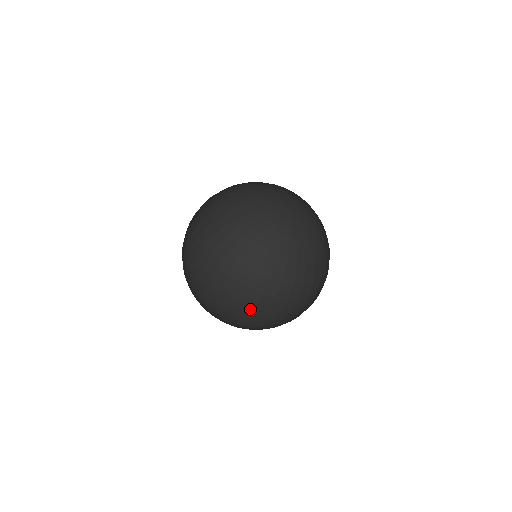
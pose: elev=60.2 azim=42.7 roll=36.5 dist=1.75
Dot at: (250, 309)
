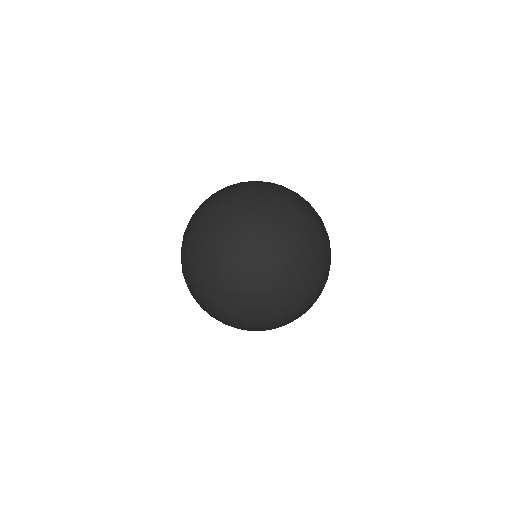
Dot at: (267, 321)
